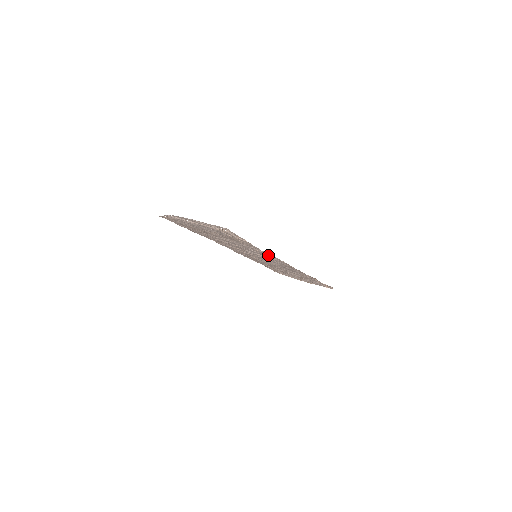
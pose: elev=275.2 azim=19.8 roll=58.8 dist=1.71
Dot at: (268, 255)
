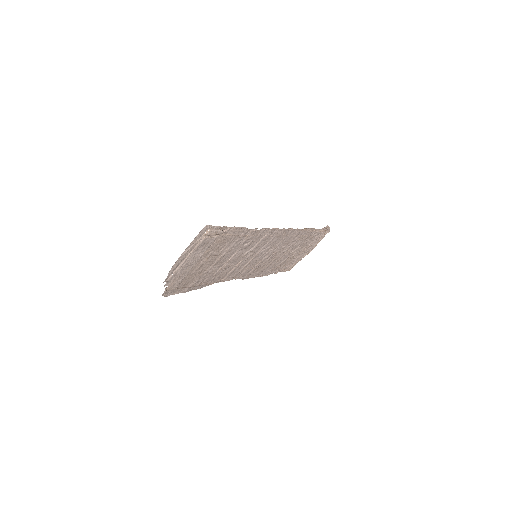
Dot at: (258, 233)
